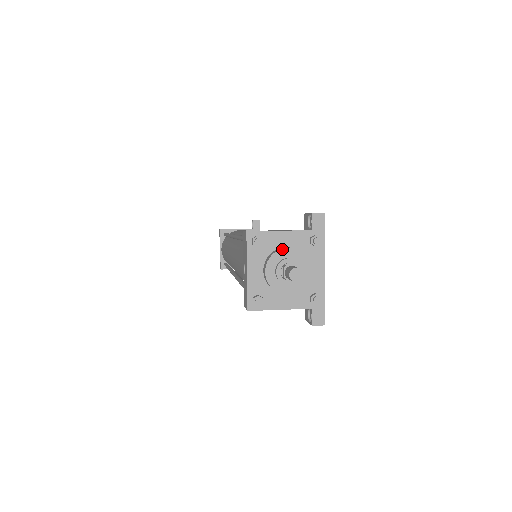
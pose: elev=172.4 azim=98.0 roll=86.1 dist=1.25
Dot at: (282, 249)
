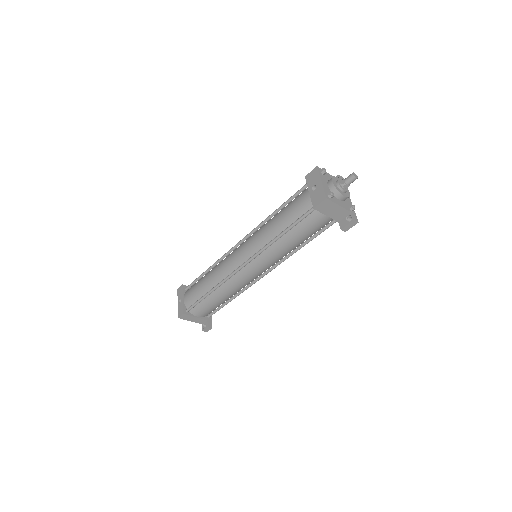
Dot at: (336, 177)
